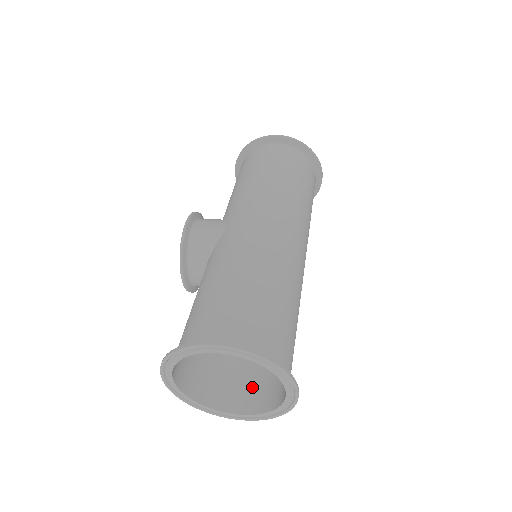
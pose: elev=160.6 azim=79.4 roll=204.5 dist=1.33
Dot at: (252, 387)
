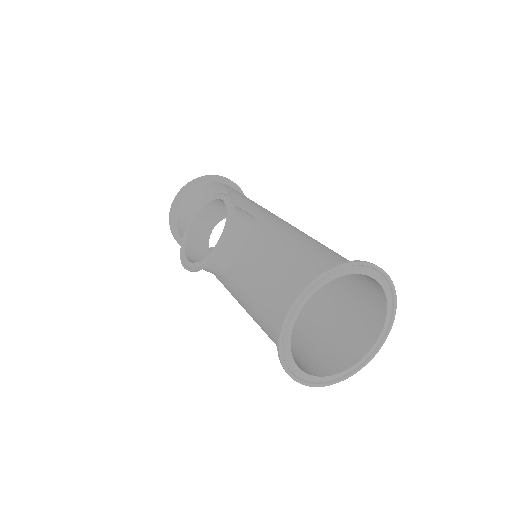
Dot at: (304, 358)
